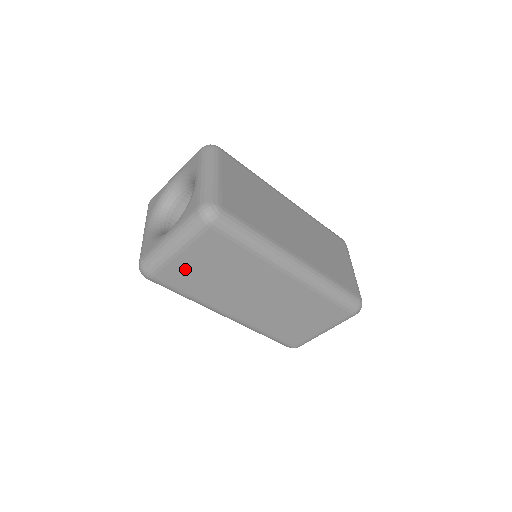
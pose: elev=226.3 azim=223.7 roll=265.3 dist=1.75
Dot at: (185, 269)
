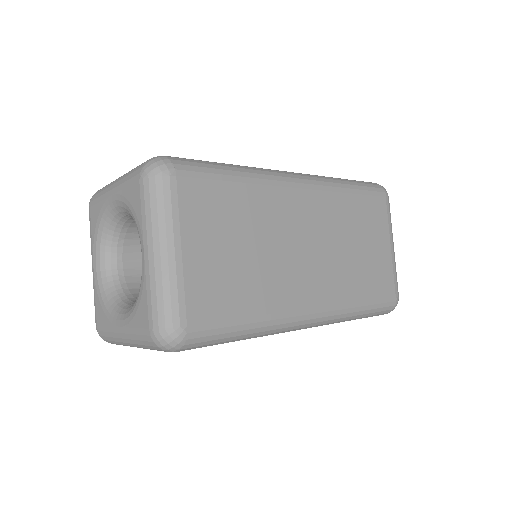
Dot at: occluded
